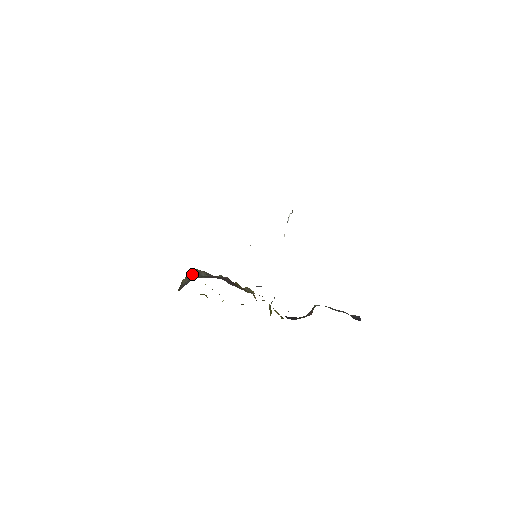
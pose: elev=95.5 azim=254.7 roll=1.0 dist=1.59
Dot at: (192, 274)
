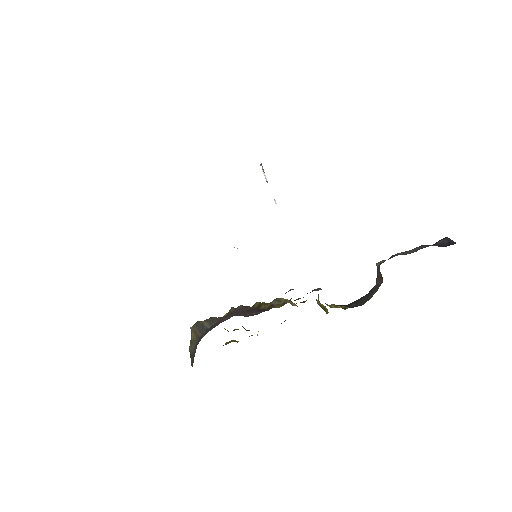
Dot at: (194, 334)
